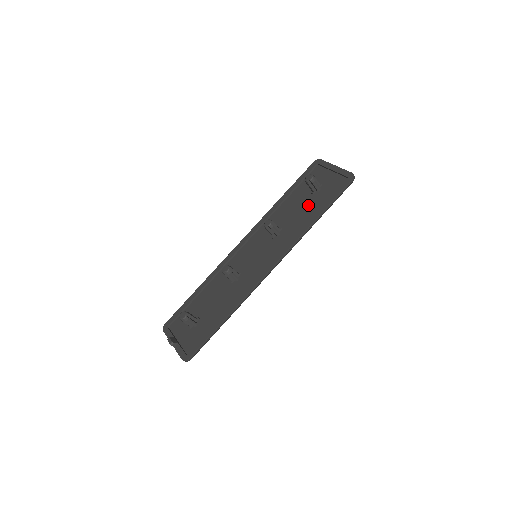
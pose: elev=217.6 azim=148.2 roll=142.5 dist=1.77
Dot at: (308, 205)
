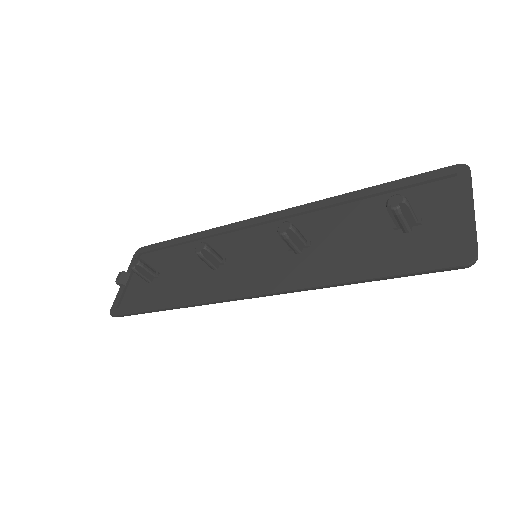
Dot at: (369, 242)
